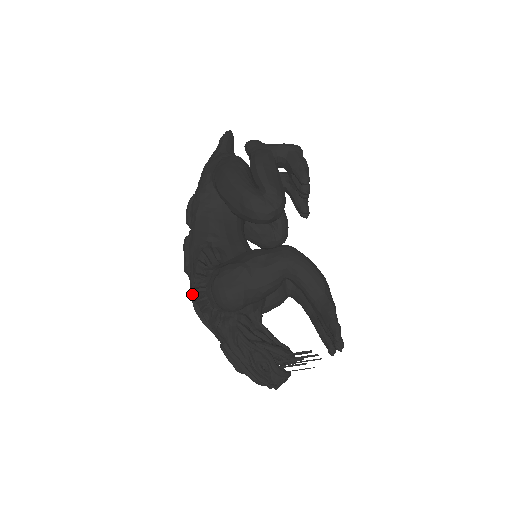
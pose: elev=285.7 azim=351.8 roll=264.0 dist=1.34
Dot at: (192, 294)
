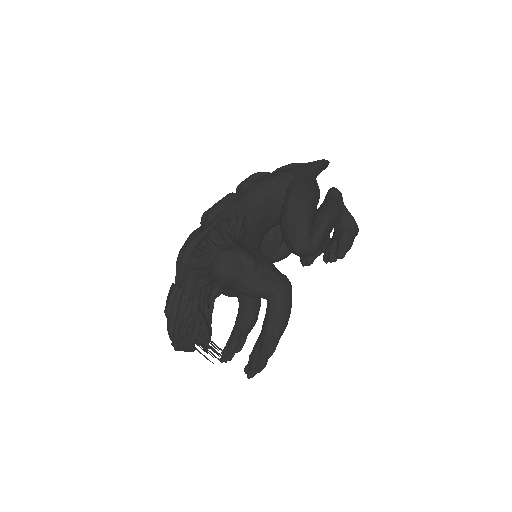
Dot at: (198, 235)
